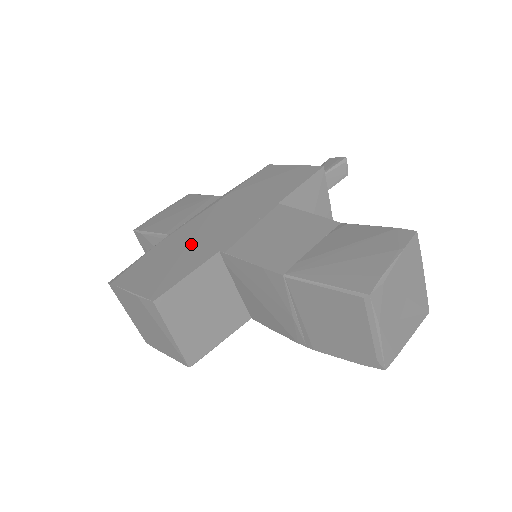
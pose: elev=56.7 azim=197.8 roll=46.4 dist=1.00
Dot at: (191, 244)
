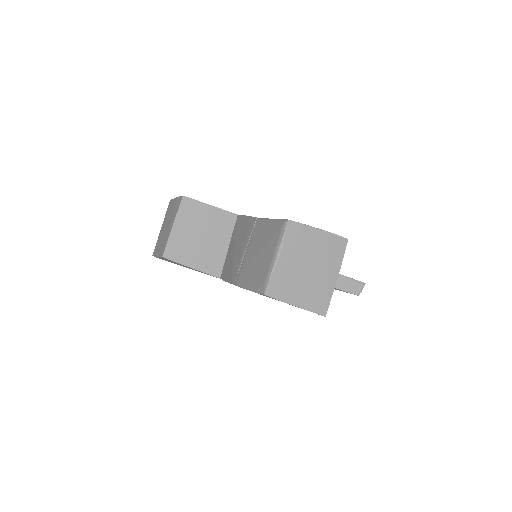
Dot at: occluded
